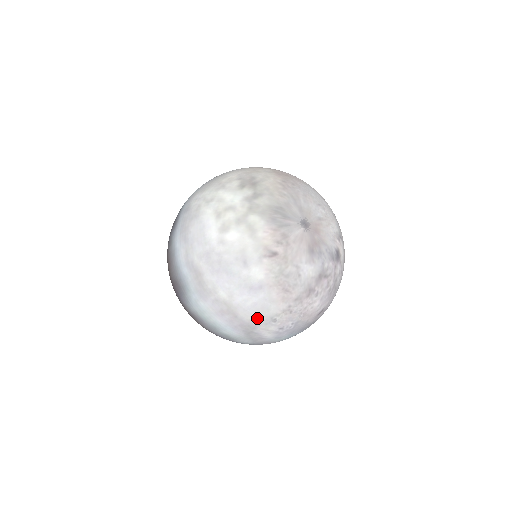
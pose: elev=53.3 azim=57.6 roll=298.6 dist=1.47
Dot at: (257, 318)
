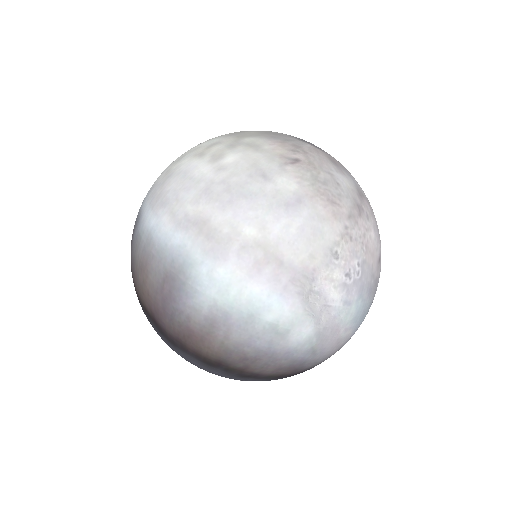
Dot at: (312, 255)
